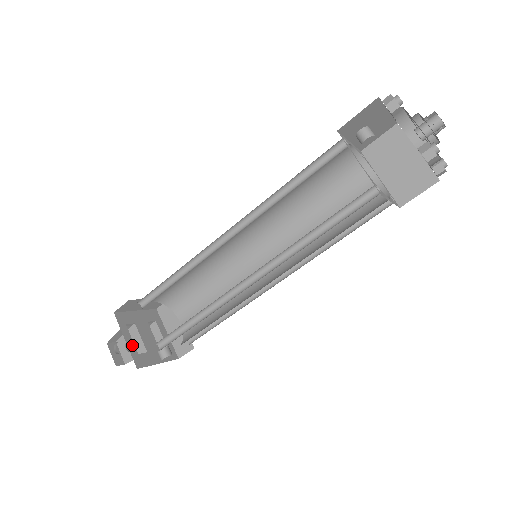
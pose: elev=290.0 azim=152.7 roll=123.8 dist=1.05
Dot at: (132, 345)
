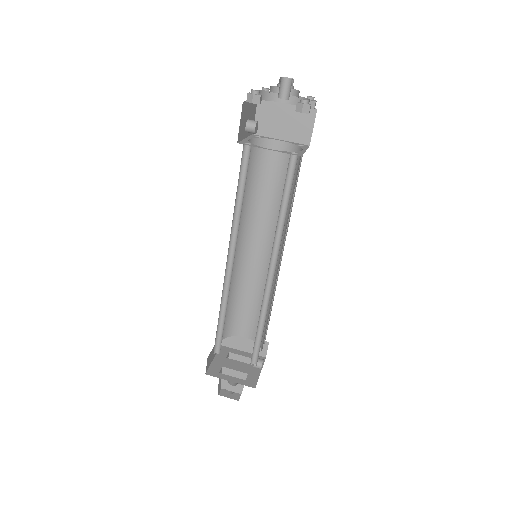
Dot at: (236, 380)
